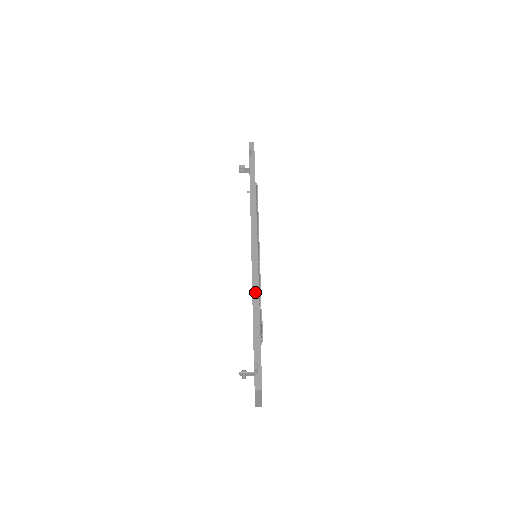
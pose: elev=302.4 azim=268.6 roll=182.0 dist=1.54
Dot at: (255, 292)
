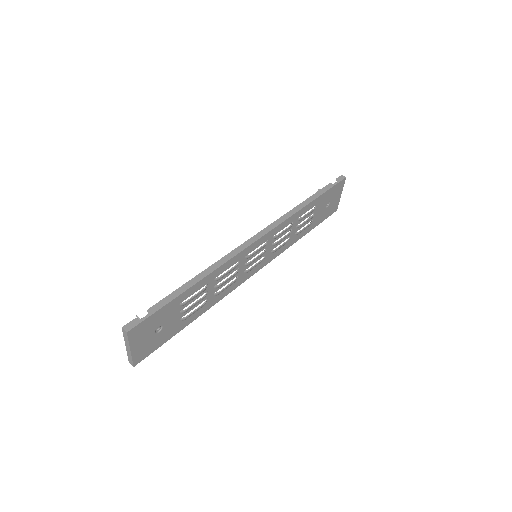
Dot at: (213, 267)
